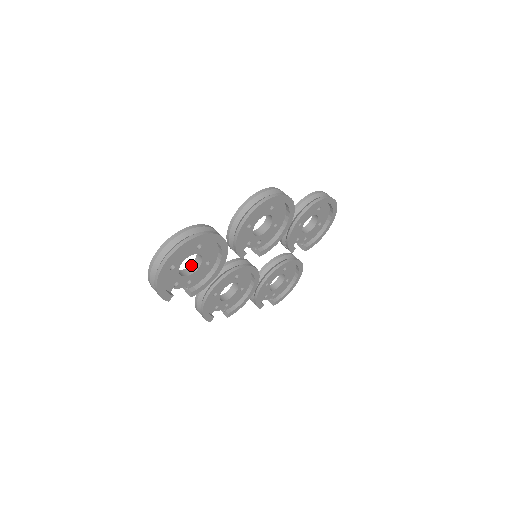
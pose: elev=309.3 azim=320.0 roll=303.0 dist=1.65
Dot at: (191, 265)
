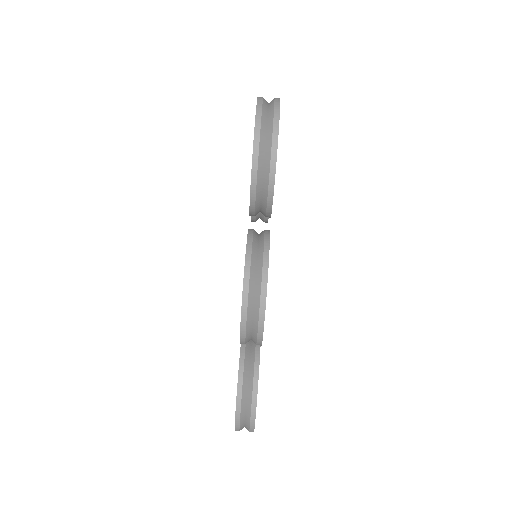
Dot at: occluded
